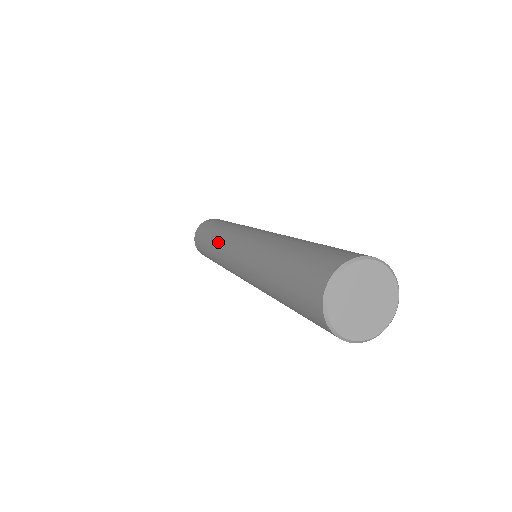
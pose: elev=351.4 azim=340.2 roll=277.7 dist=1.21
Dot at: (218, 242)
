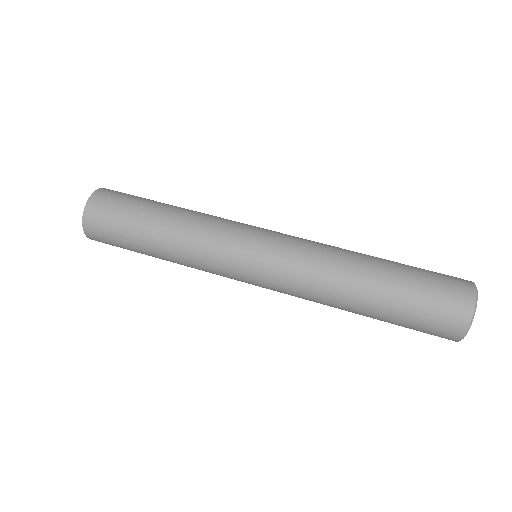
Dot at: occluded
